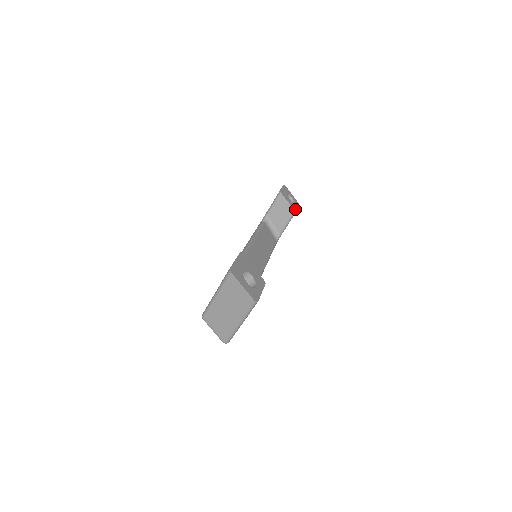
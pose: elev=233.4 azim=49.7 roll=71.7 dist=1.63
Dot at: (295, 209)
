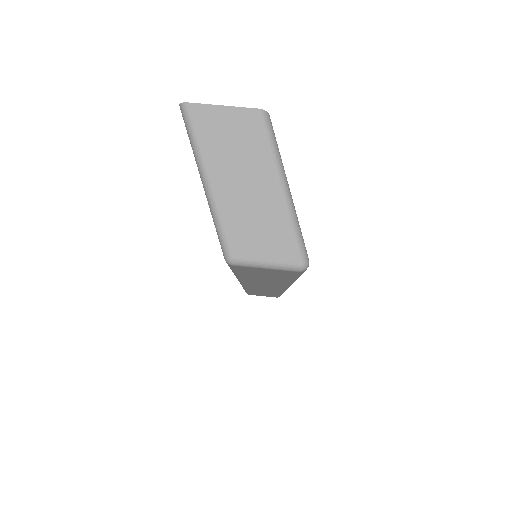
Dot at: occluded
